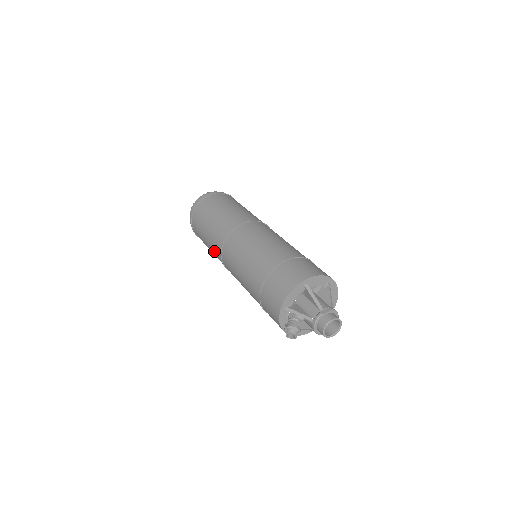
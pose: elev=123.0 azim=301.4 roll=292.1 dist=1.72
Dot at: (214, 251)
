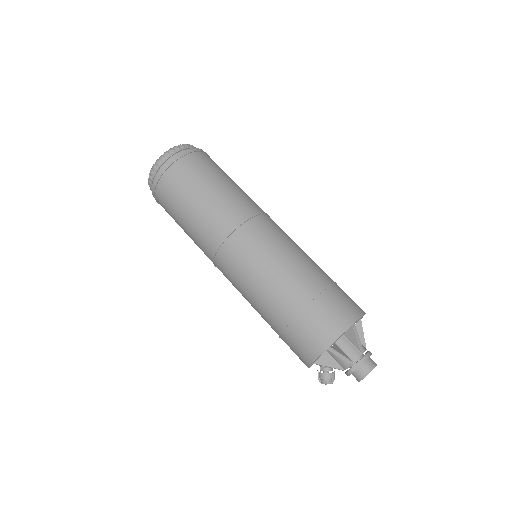
Dot at: occluded
